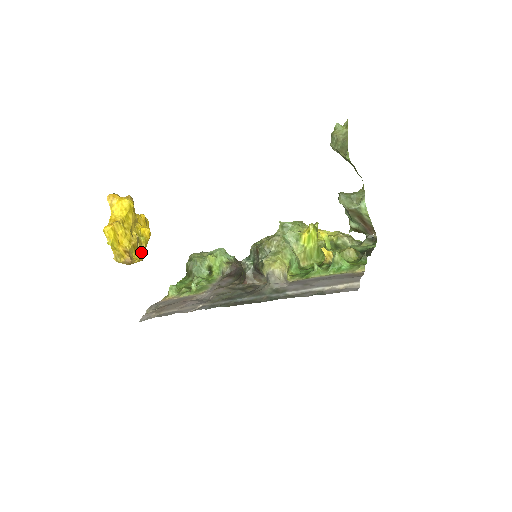
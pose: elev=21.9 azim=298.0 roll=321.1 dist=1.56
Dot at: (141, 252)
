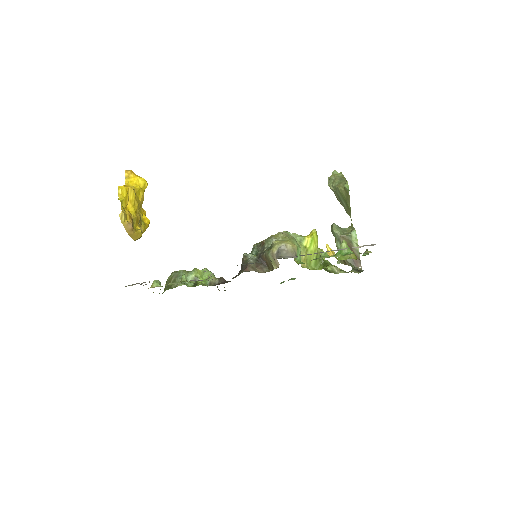
Dot at: occluded
